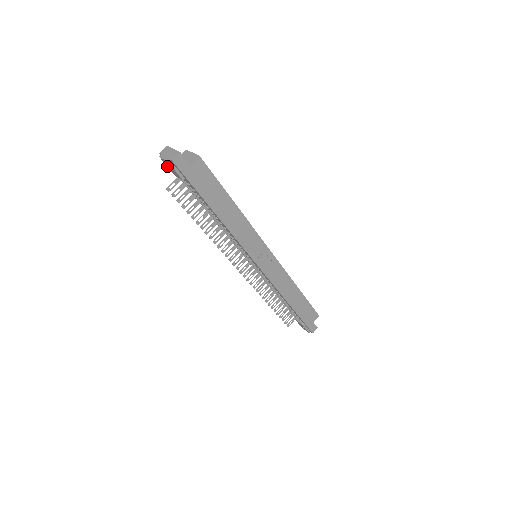
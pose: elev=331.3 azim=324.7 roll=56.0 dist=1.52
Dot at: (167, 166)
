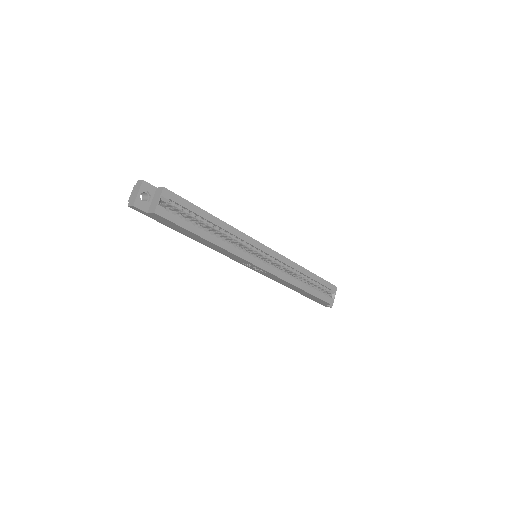
Dot at: occluded
